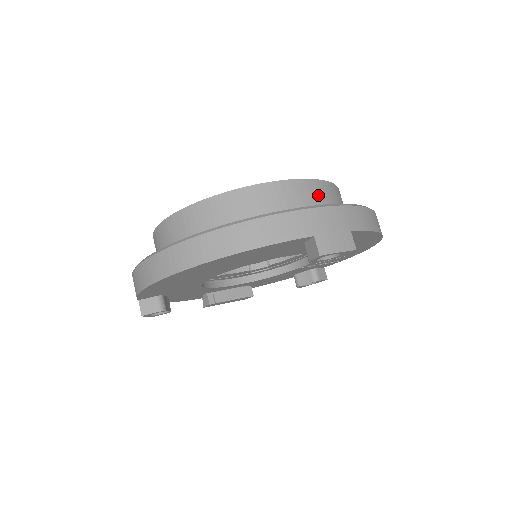
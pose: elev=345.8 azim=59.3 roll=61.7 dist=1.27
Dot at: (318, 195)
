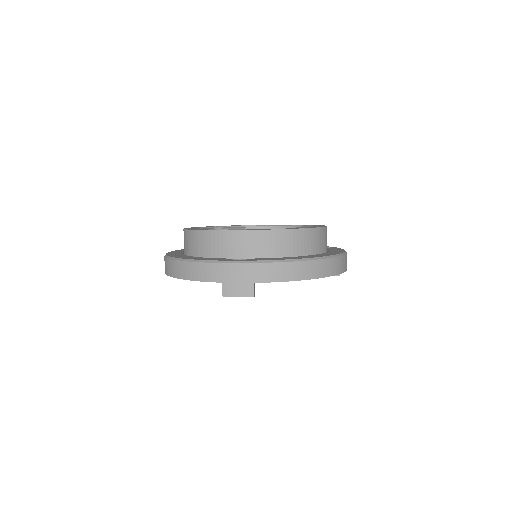
Dot at: (258, 243)
